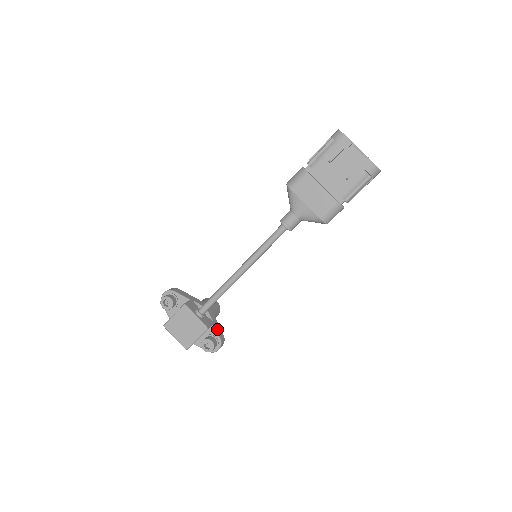
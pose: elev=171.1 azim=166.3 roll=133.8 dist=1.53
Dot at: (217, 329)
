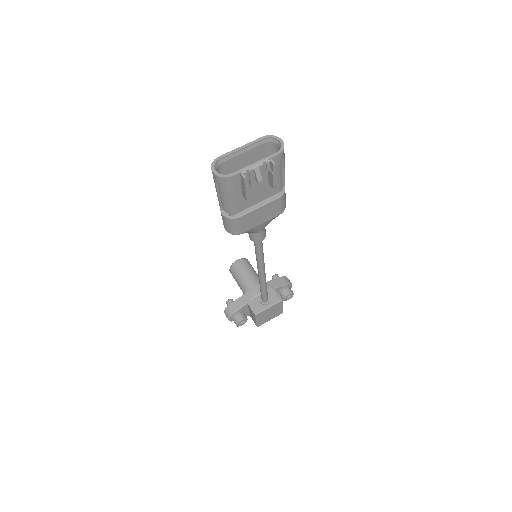
Dot at: (278, 284)
